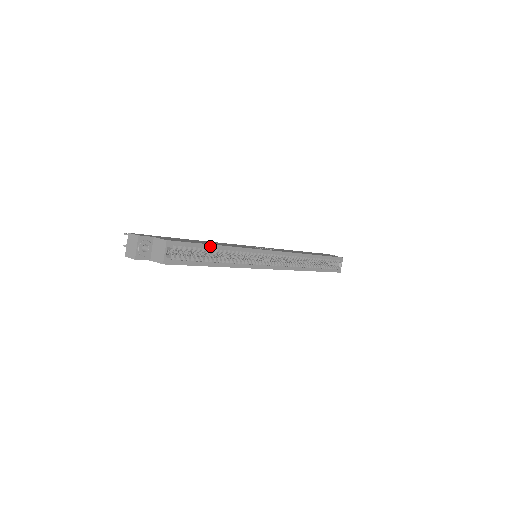
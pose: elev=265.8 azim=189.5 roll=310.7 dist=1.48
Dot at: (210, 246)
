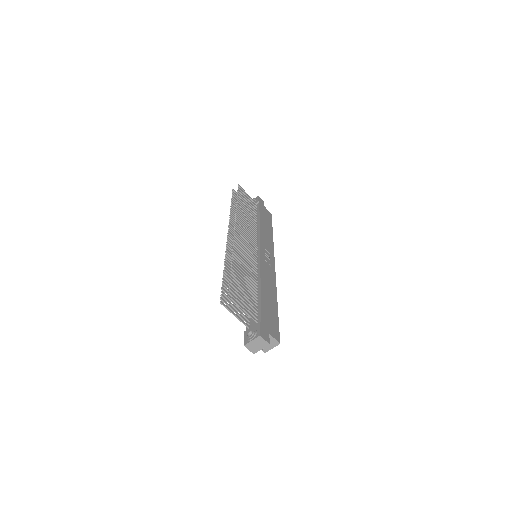
Dot at: (277, 313)
